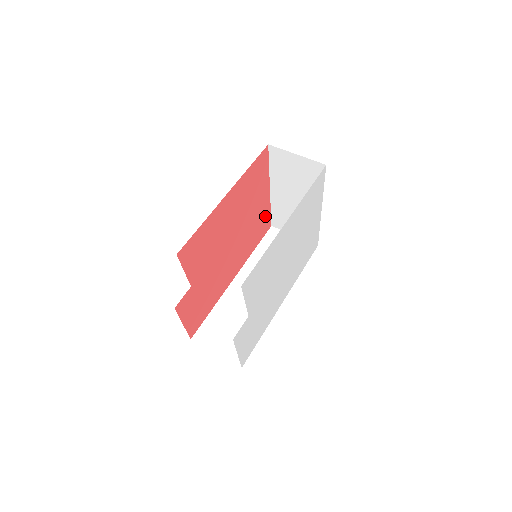
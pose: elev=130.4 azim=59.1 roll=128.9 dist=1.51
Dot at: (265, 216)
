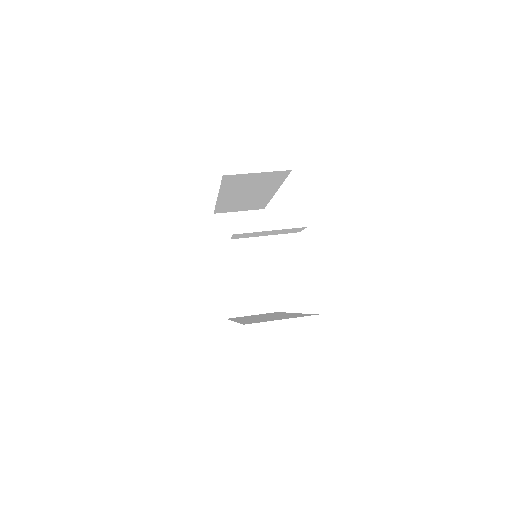
Dot at: occluded
